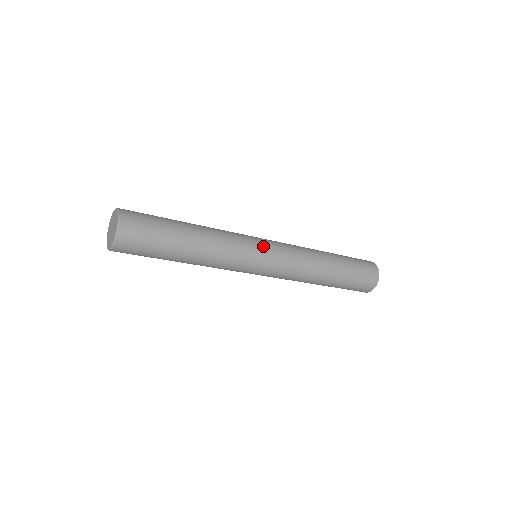
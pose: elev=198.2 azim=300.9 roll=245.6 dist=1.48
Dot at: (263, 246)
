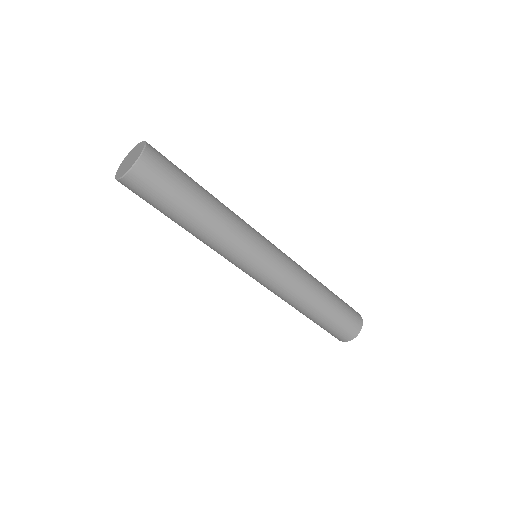
Dot at: (268, 252)
